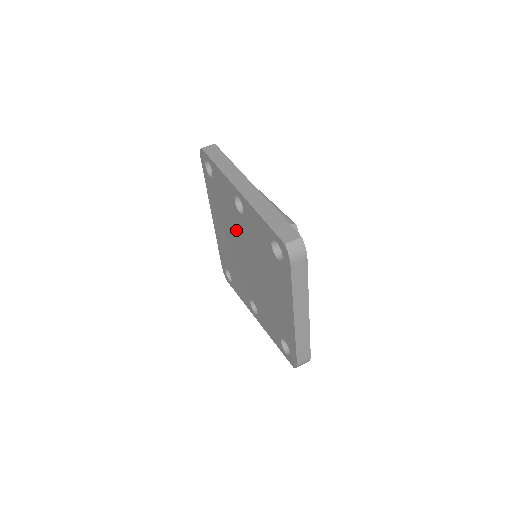
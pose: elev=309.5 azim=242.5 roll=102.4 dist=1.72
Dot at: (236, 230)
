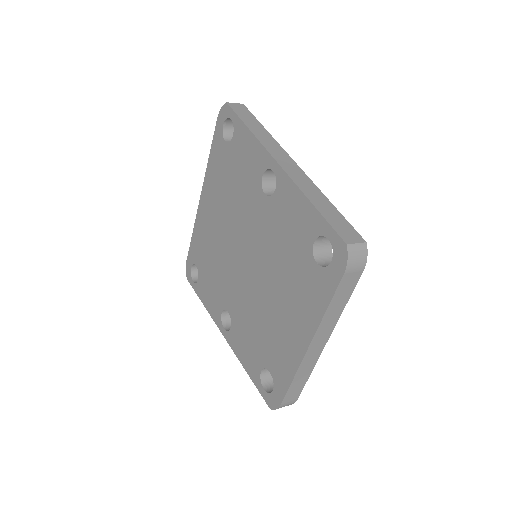
Dot at: (244, 216)
